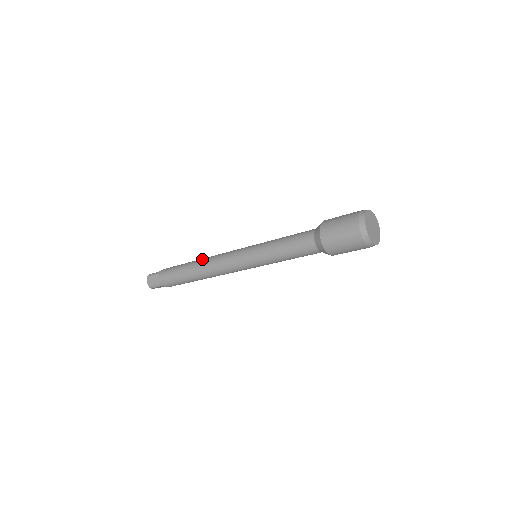
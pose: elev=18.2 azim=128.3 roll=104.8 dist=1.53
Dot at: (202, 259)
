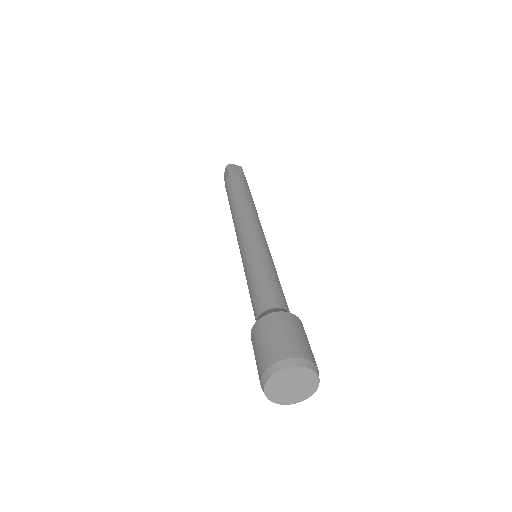
Dot at: occluded
